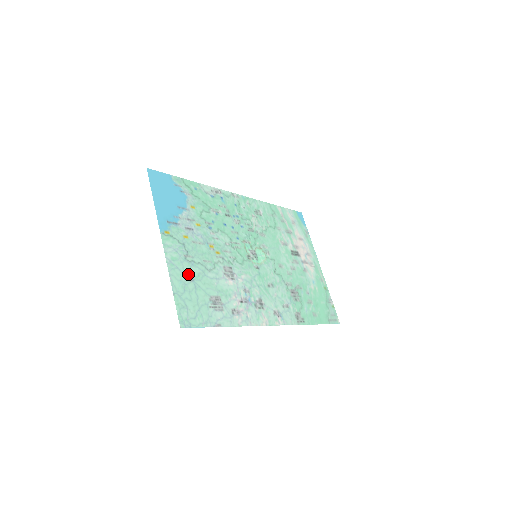
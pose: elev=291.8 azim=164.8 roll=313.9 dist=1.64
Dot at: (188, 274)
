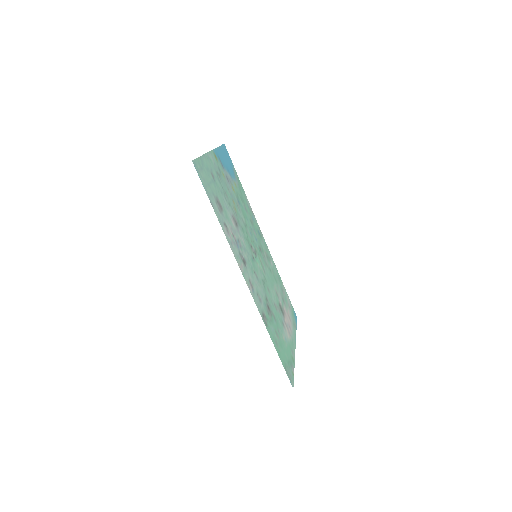
Dot at: (213, 174)
